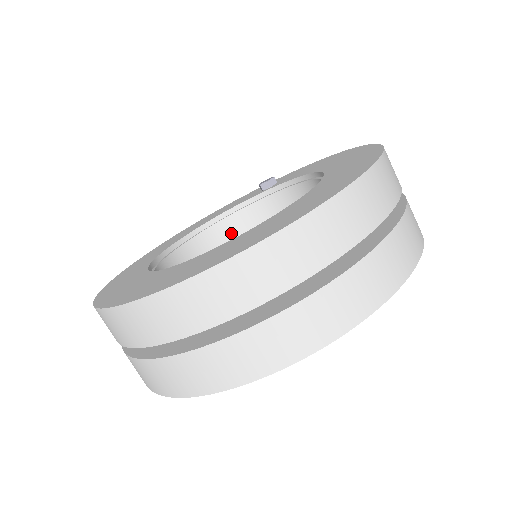
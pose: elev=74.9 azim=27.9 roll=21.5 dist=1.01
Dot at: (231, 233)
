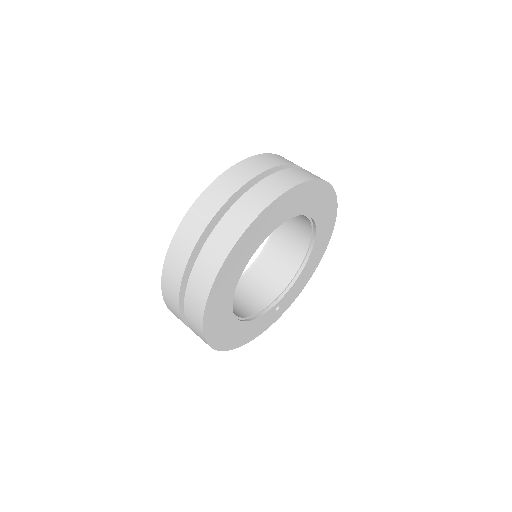
Dot at: occluded
